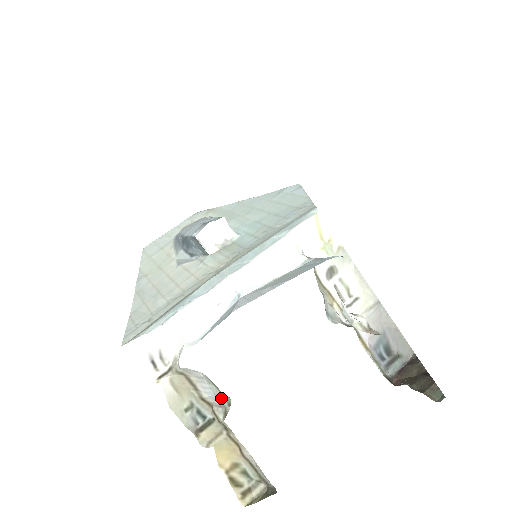
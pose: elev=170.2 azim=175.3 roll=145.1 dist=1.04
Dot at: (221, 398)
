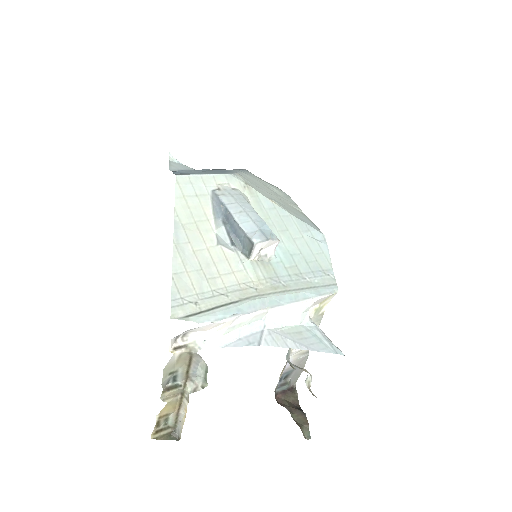
Dot at: (199, 379)
